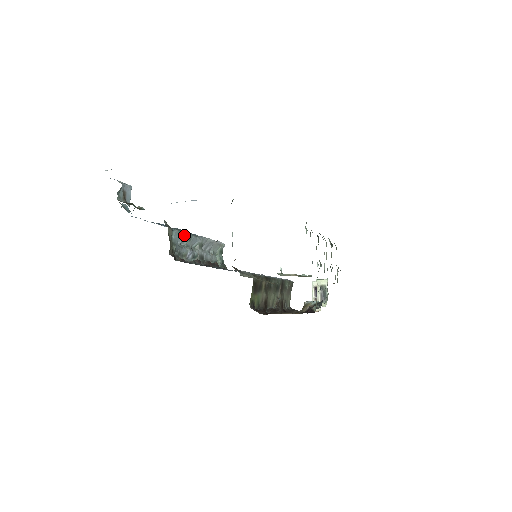
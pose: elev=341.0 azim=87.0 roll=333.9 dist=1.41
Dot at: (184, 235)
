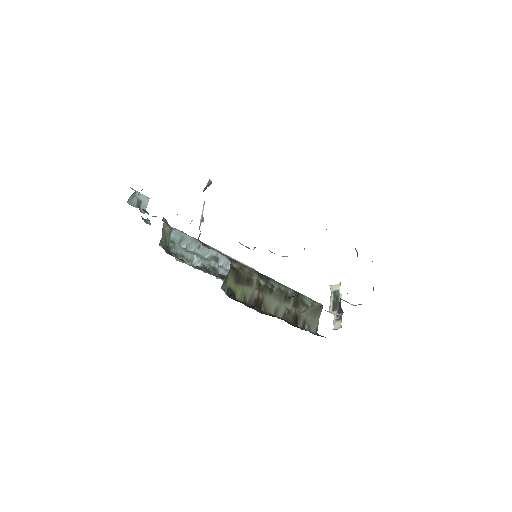
Dot at: (189, 239)
